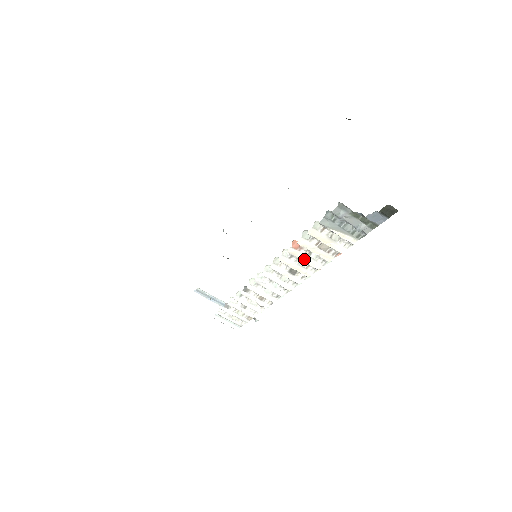
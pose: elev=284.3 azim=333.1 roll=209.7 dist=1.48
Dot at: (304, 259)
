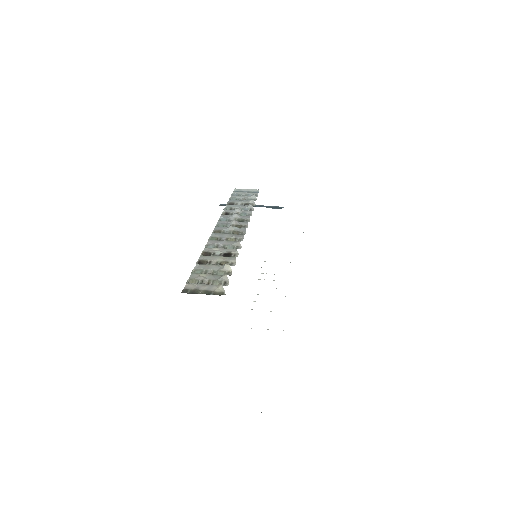
Dot at: occluded
